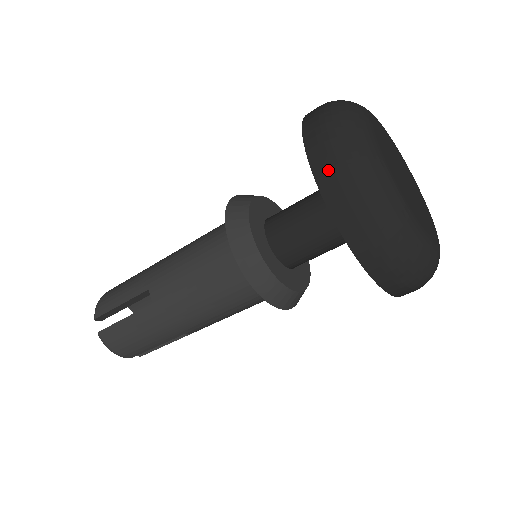
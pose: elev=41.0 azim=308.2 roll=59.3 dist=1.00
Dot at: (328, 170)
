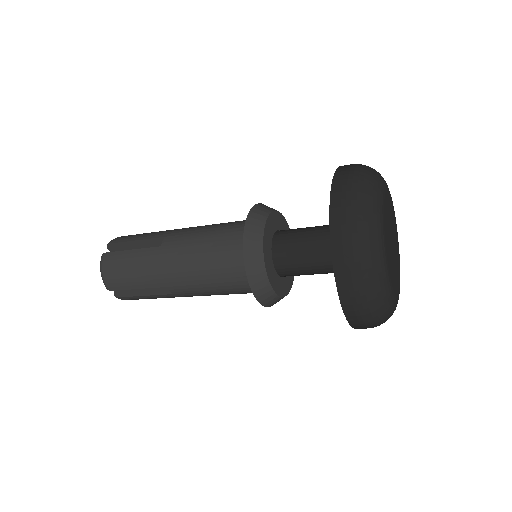
Dot at: (343, 183)
